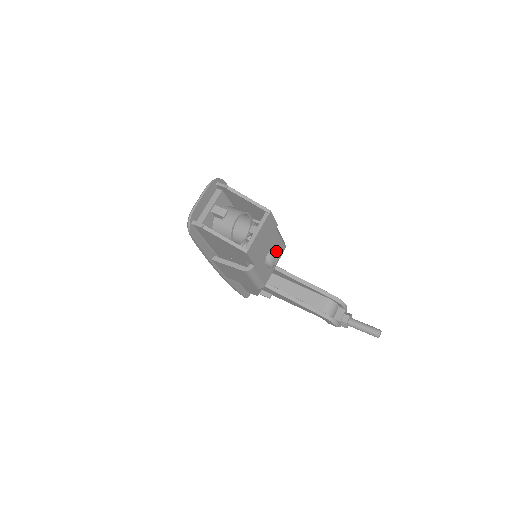
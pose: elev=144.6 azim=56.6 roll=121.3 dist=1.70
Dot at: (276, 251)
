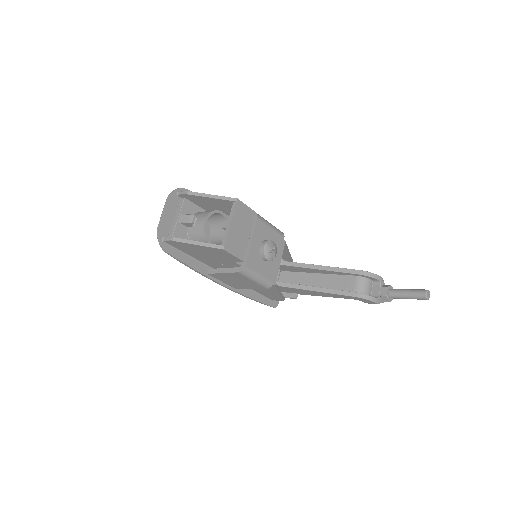
Dot at: (268, 241)
